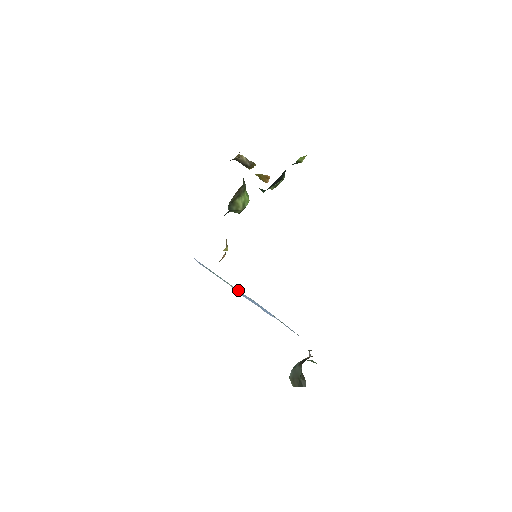
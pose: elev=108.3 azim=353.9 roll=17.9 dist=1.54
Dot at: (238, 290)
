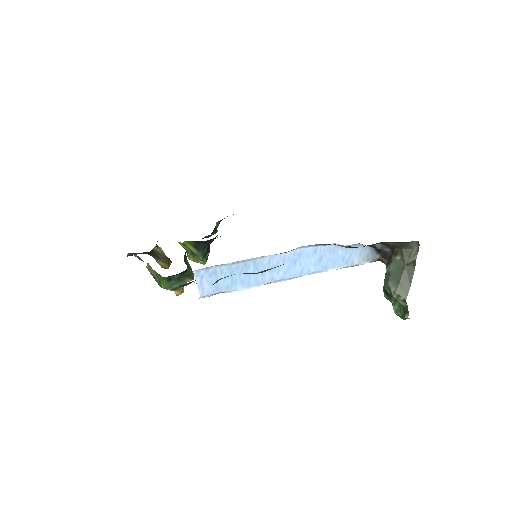
Dot at: (277, 255)
